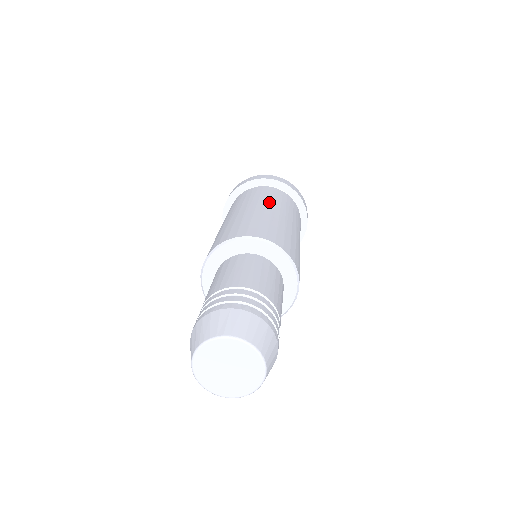
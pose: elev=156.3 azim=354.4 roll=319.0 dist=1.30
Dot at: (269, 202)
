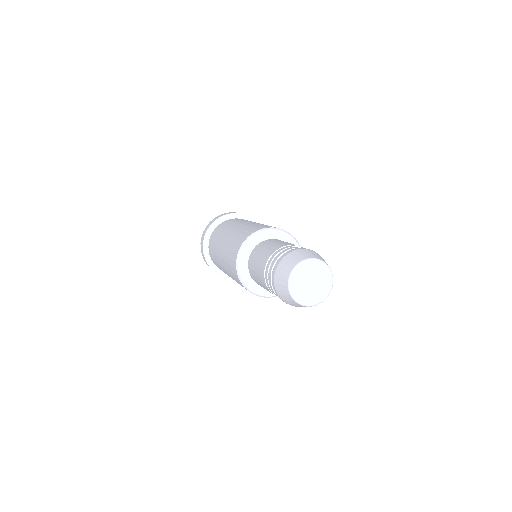
Dot at: (240, 222)
